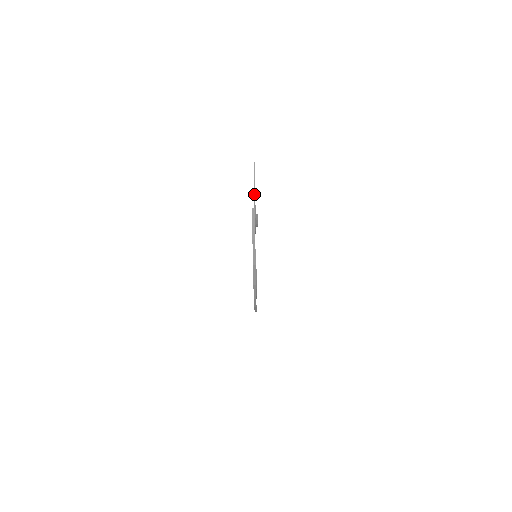
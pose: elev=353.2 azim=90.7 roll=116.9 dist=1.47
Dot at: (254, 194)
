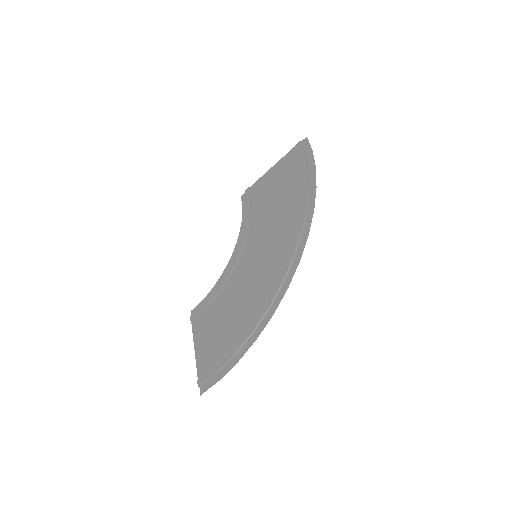
Dot at: (251, 205)
